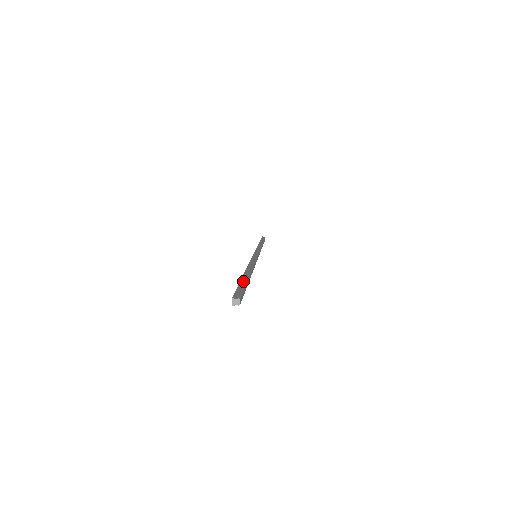
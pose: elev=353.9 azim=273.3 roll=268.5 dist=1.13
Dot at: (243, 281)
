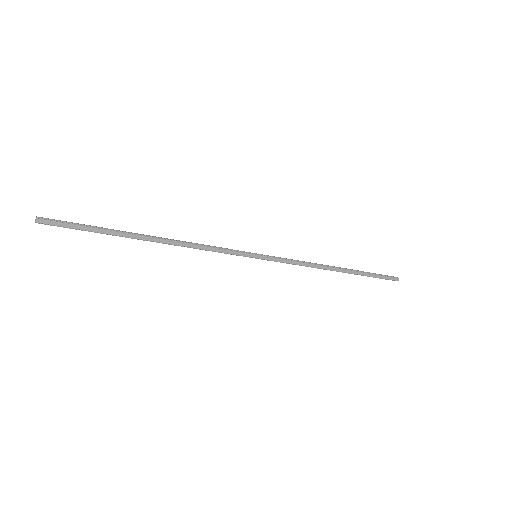
Dot at: (107, 229)
